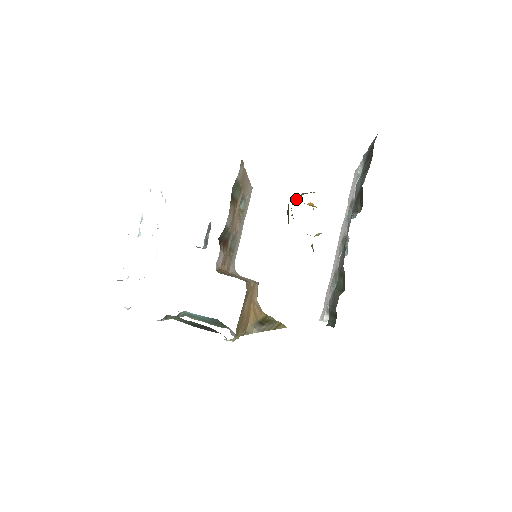
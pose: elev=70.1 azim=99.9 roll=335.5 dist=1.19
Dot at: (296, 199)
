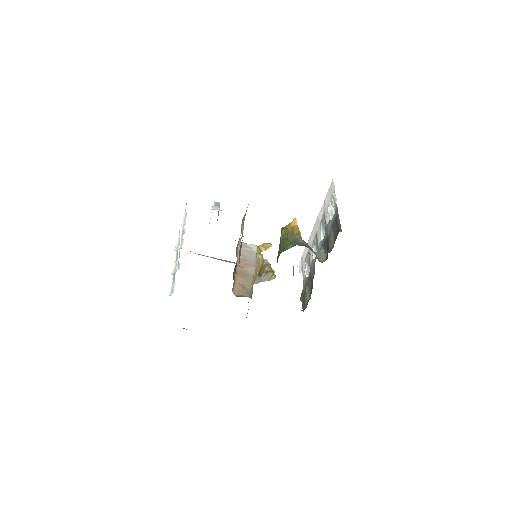
Dot at: (284, 236)
